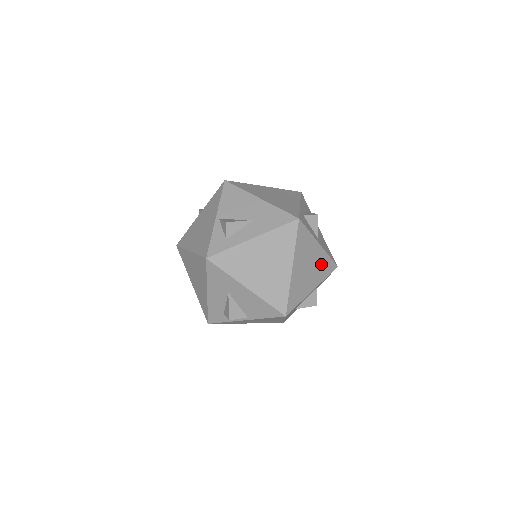
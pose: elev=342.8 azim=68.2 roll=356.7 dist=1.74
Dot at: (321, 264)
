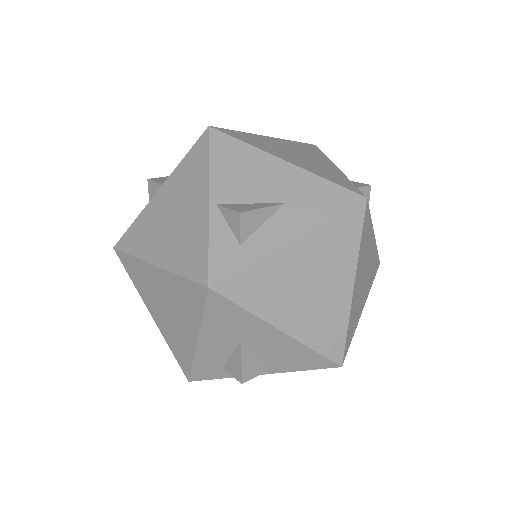
Dot at: (371, 266)
